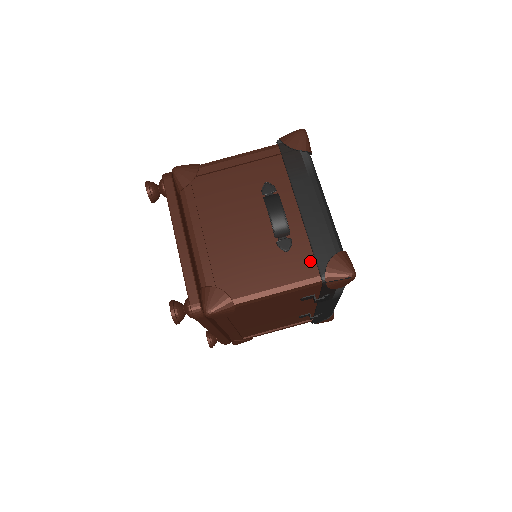
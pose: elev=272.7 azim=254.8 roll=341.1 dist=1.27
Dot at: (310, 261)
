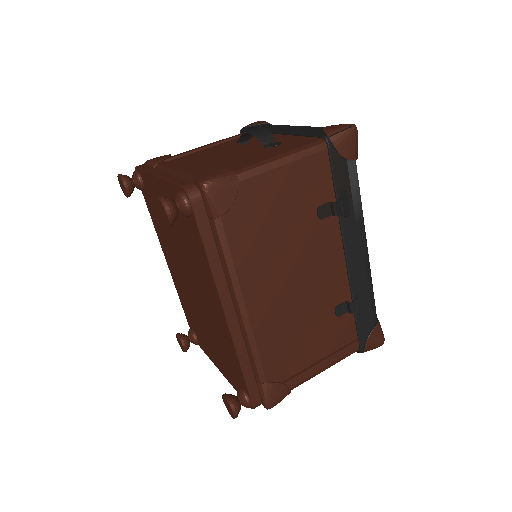
Dot at: occluded
